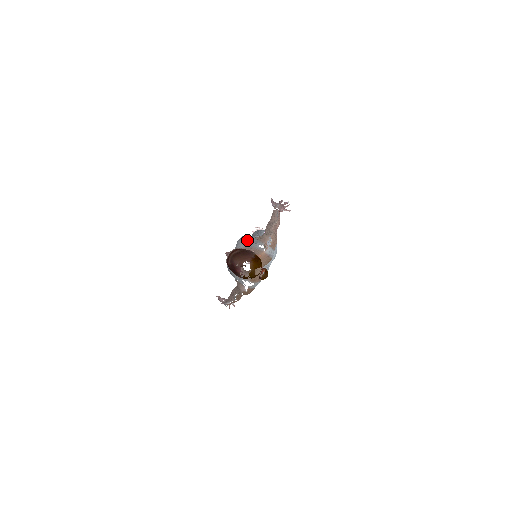
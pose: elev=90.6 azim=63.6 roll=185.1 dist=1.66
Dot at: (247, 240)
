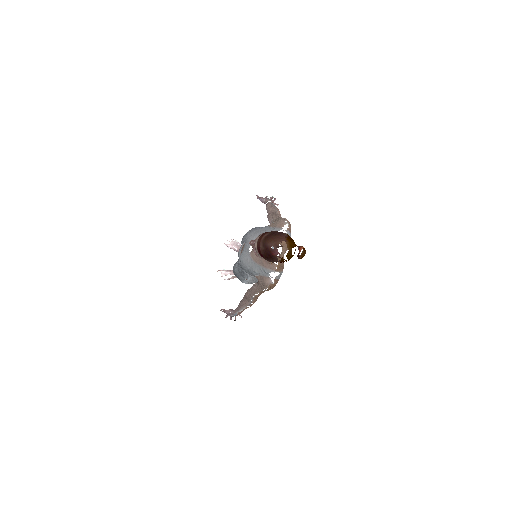
Dot at: (259, 231)
